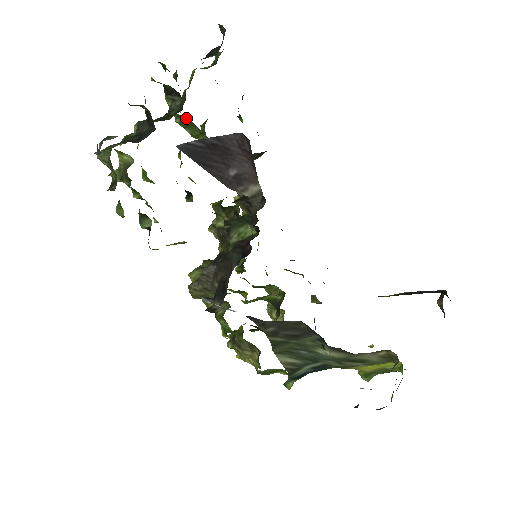
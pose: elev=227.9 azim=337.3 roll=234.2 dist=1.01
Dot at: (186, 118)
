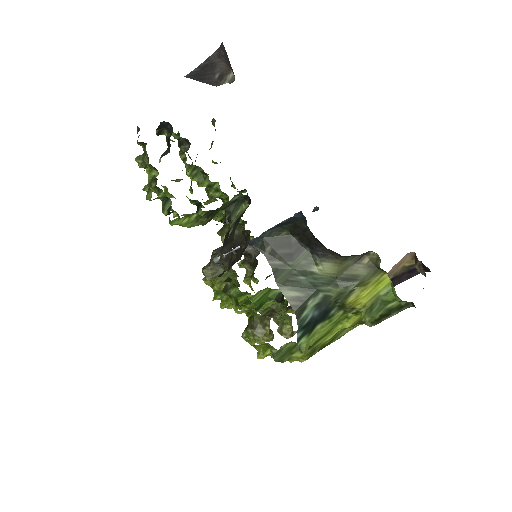
Dot at: (194, 168)
